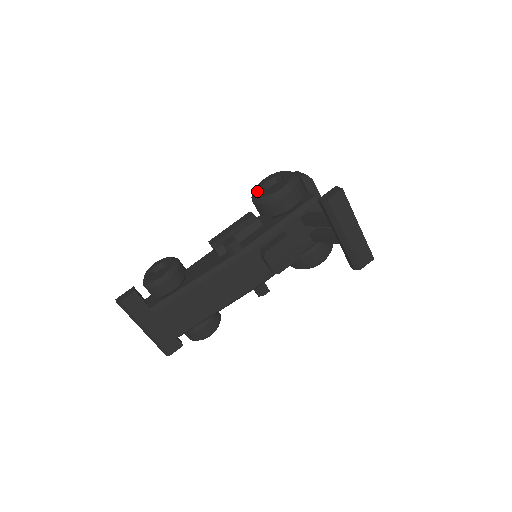
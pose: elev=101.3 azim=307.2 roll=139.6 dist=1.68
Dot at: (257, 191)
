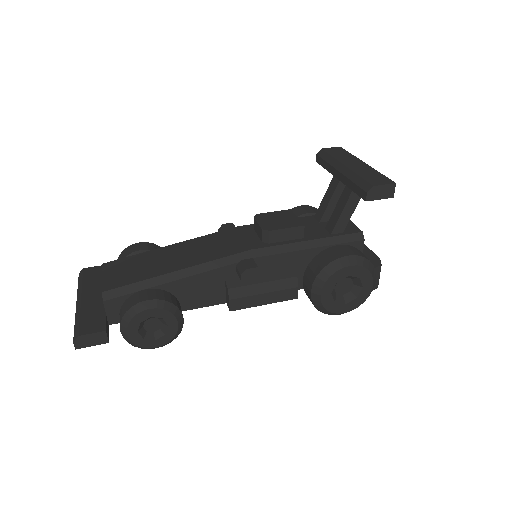
Dot at: occluded
